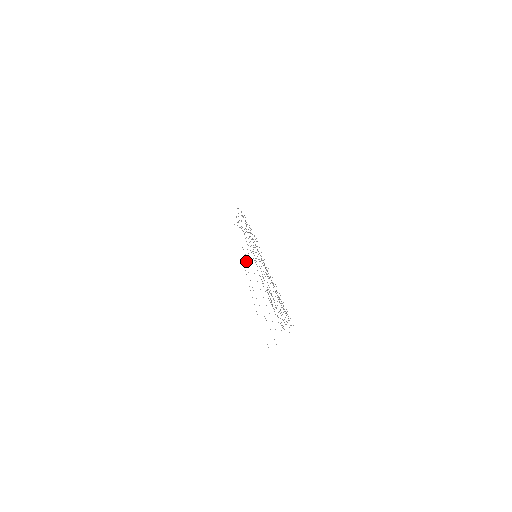
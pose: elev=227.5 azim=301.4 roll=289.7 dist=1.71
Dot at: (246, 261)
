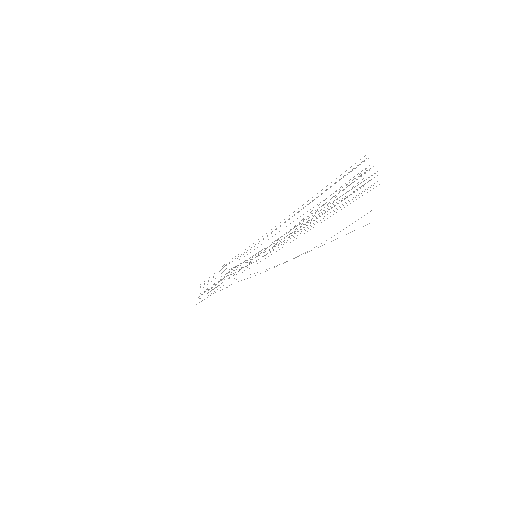
Dot at: occluded
